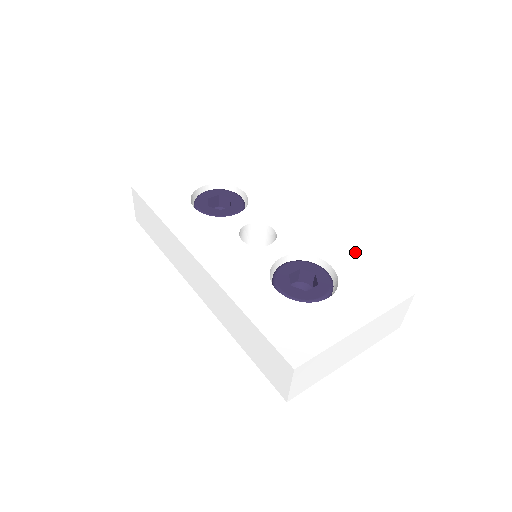
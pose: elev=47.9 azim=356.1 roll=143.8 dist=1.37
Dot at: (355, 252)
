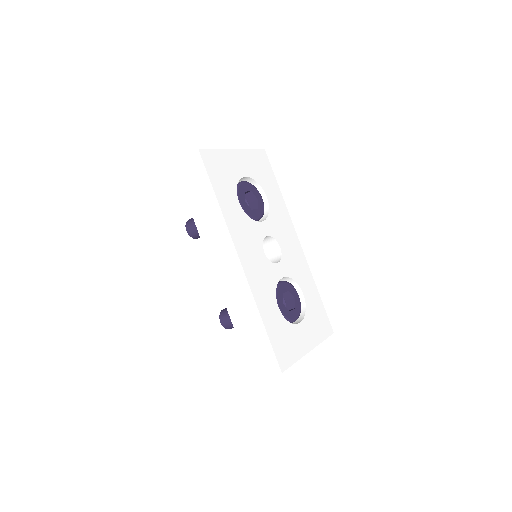
Dot at: (315, 288)
